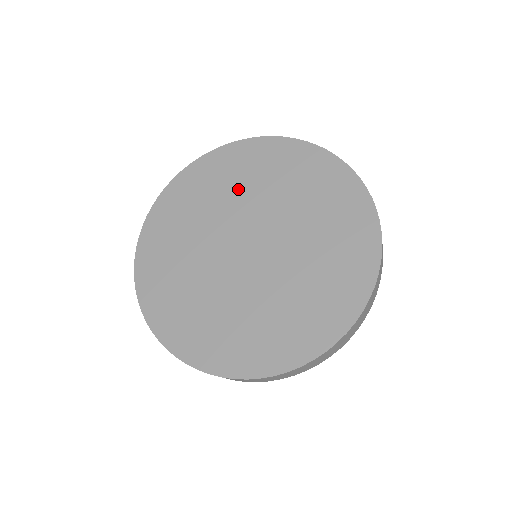
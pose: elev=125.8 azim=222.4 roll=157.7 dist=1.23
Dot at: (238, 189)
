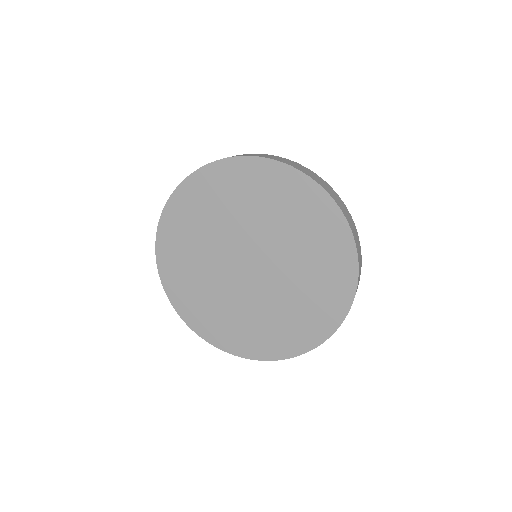
Dot at: (212, 223)
